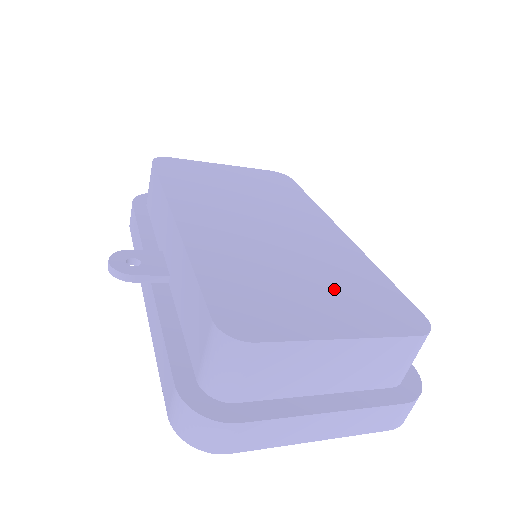
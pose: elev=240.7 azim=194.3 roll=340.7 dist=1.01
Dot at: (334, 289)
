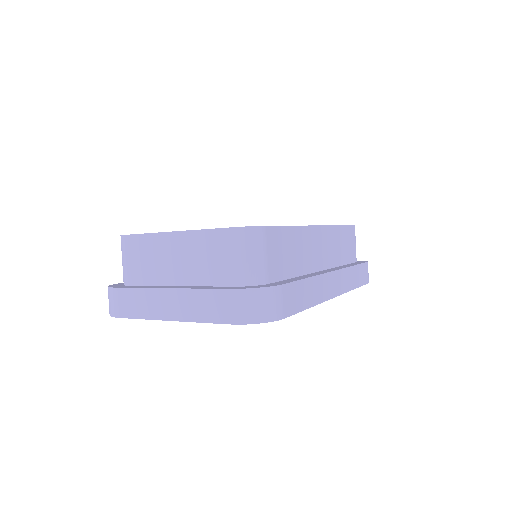
Dot at: occluded
